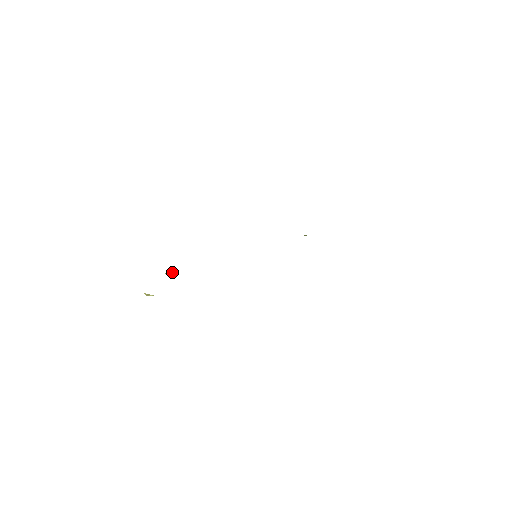
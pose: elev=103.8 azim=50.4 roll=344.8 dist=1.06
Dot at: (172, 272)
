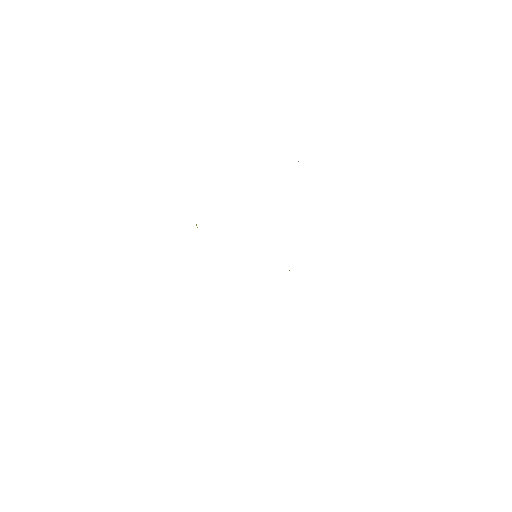
Dot at: occluded
